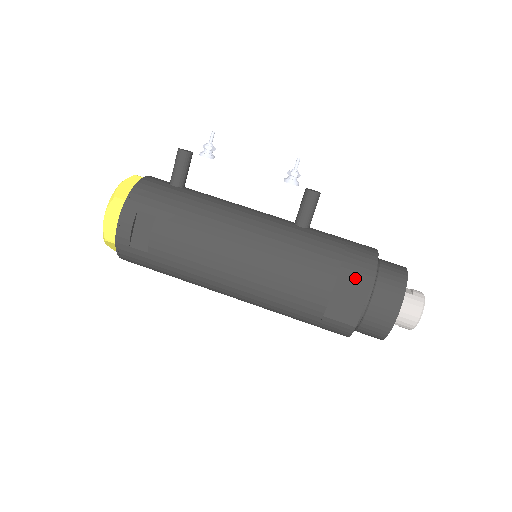
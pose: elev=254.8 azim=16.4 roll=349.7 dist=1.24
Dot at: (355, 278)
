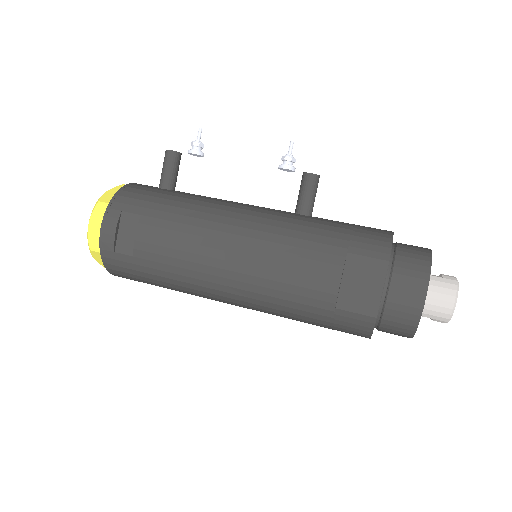
Dot at: (367, 257)
